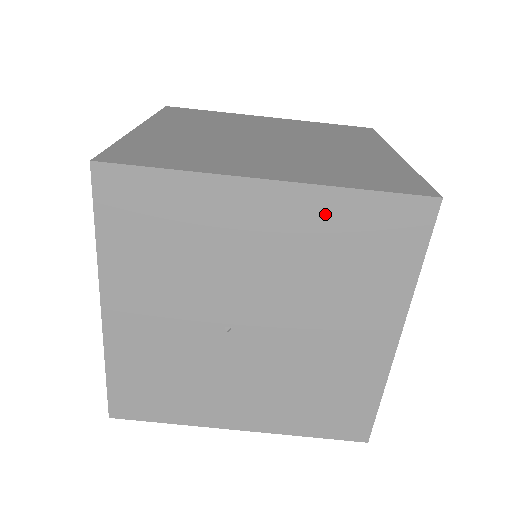
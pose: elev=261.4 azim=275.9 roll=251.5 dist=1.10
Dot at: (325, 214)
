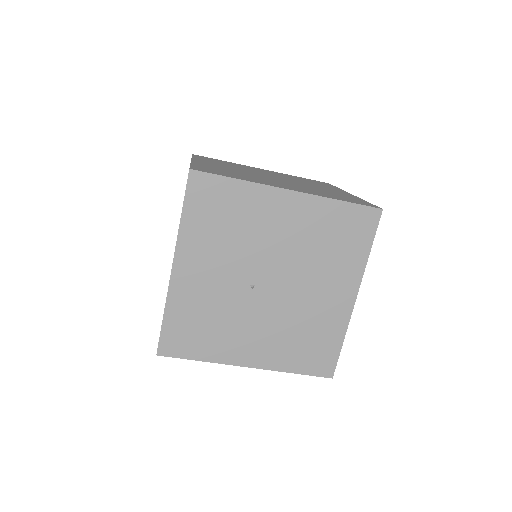
Dot at: (320, 213)
